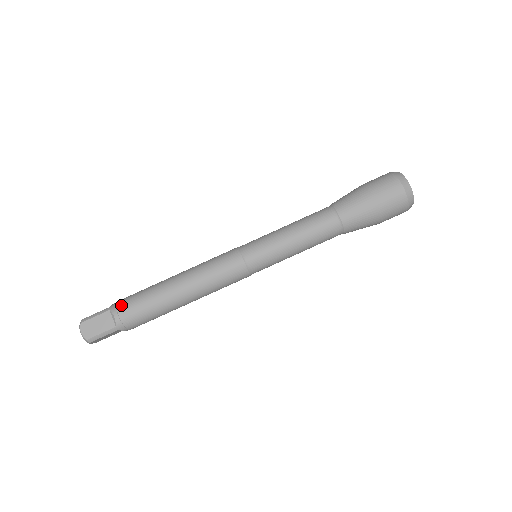
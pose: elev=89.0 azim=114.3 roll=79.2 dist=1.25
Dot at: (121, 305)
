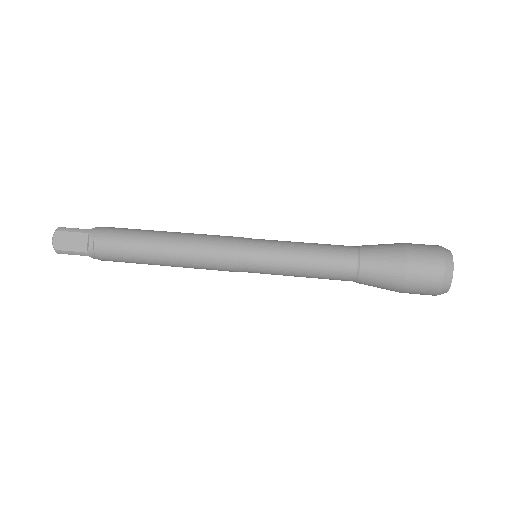
Dot at: occluded
